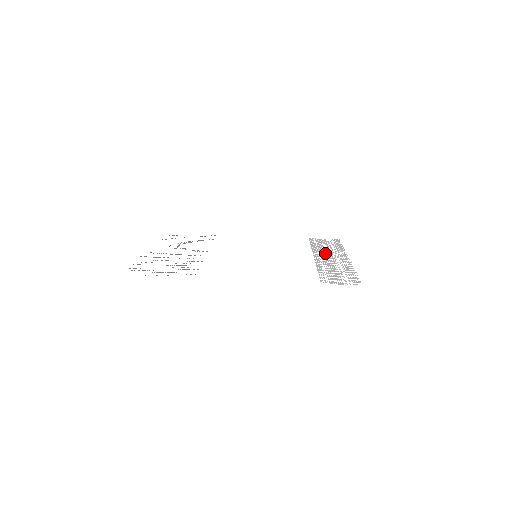
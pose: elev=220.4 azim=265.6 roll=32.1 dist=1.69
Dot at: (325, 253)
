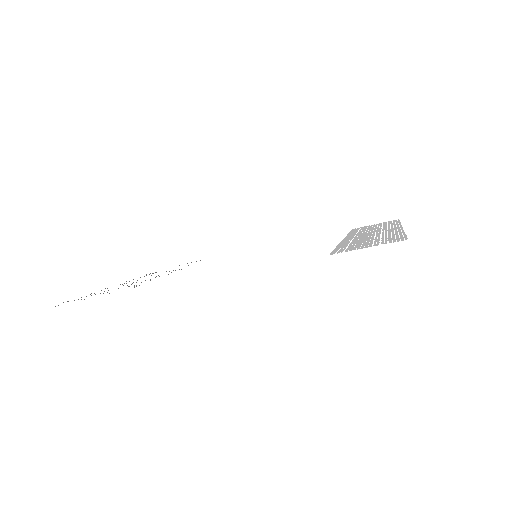
Dot at: (365, 232)
